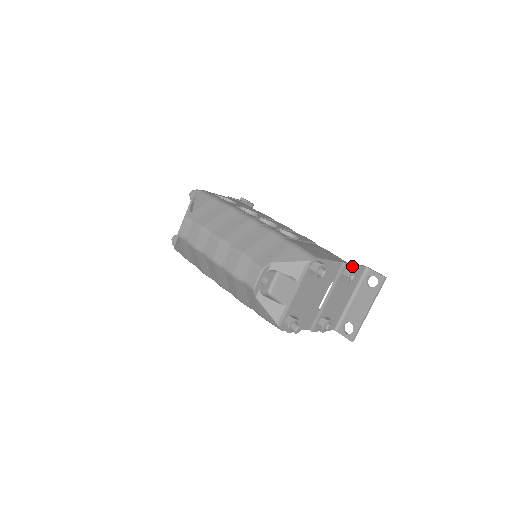
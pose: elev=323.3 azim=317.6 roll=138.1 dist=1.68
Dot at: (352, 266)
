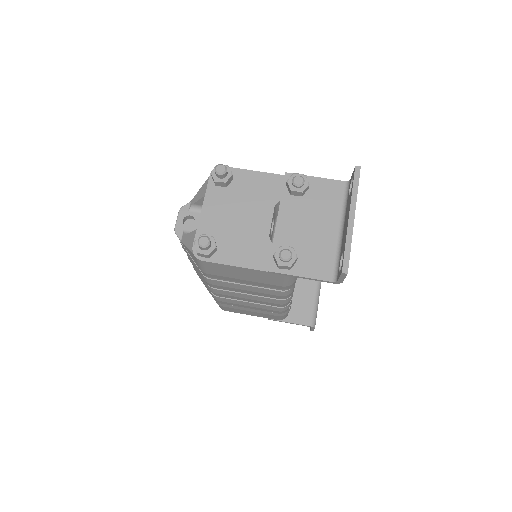
Dot at: occluded
